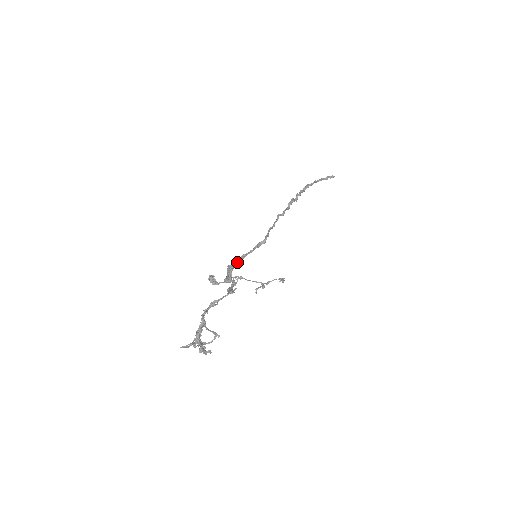
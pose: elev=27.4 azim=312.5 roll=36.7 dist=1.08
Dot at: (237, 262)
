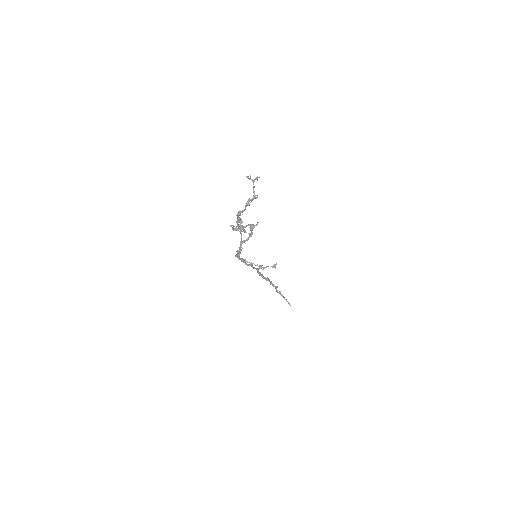
Dot at: occluded
